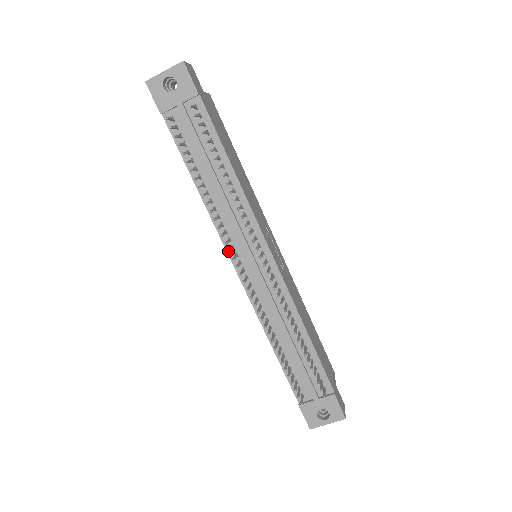
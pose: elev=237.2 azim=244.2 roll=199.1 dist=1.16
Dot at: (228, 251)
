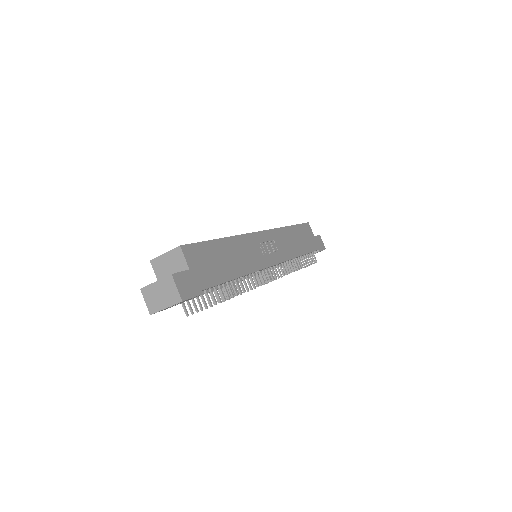
Dot at: occluded
